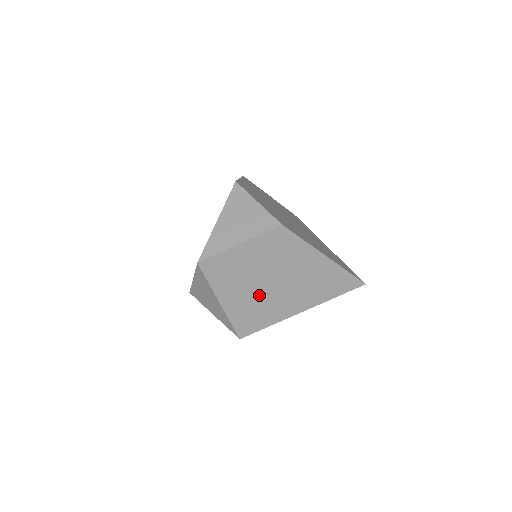
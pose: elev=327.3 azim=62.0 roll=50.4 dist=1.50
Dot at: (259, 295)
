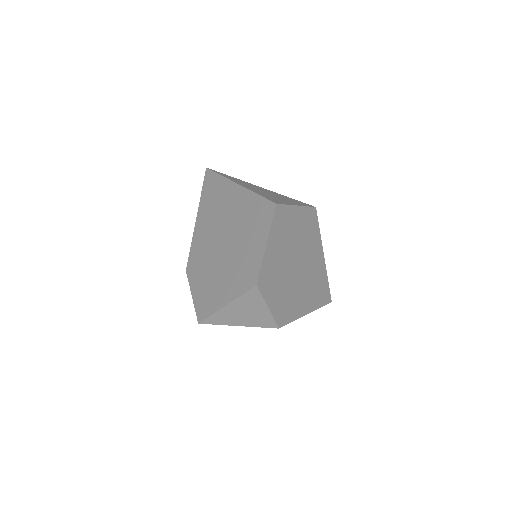
Dot at: occluded
